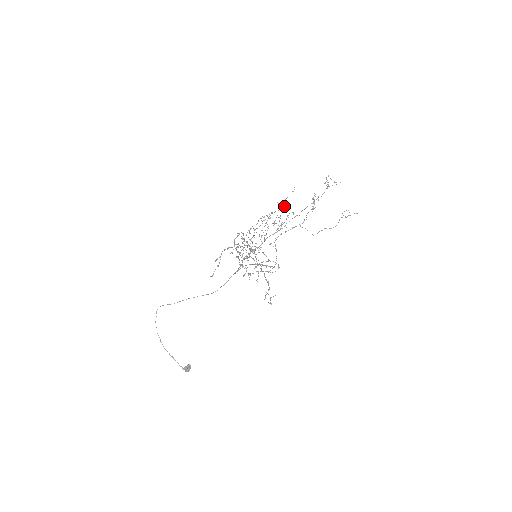
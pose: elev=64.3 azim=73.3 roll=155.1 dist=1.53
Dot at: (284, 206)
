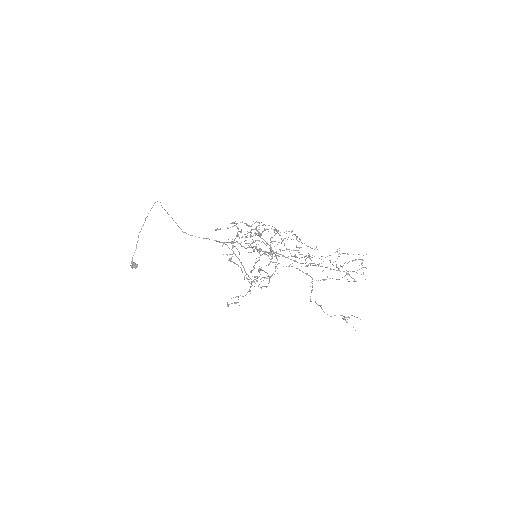
Dot at: (338, 256)
